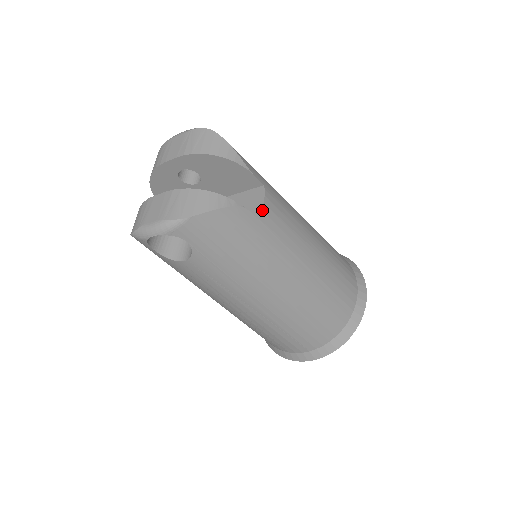
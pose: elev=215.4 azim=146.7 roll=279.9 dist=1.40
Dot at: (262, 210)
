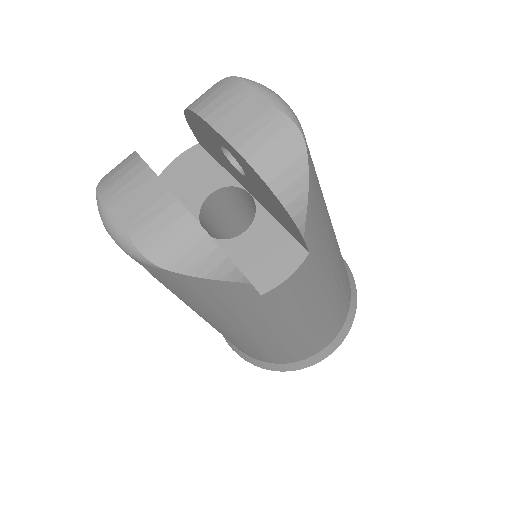
Dot at: (276, 287)
